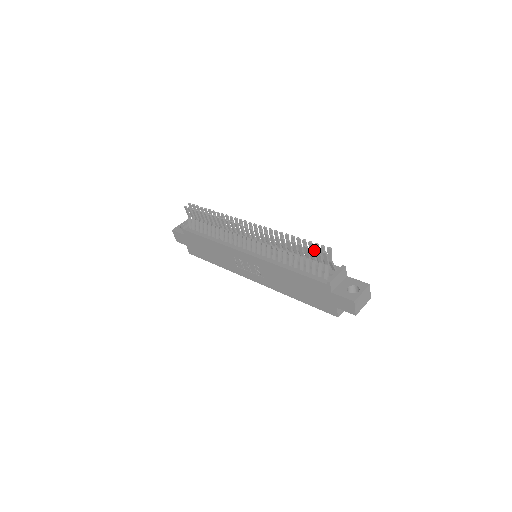
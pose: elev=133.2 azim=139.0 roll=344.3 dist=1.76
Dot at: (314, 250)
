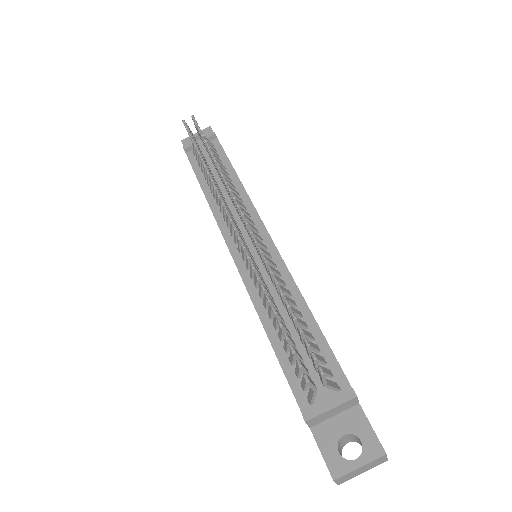
Dot at: (296, 353)
